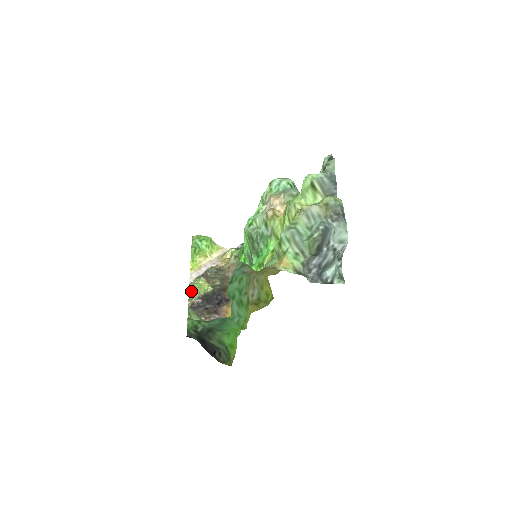
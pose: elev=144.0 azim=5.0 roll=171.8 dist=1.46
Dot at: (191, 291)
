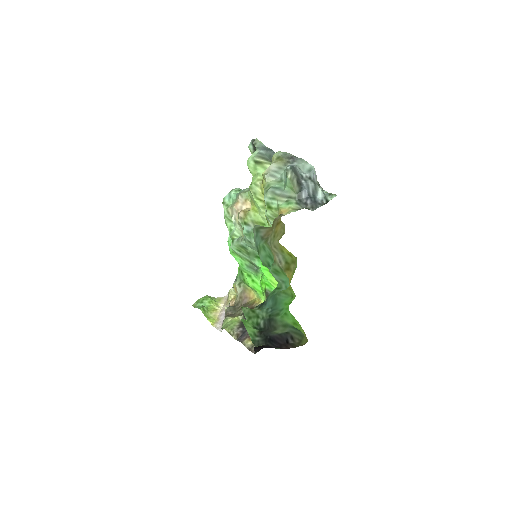
Dot at: (228, 329)
